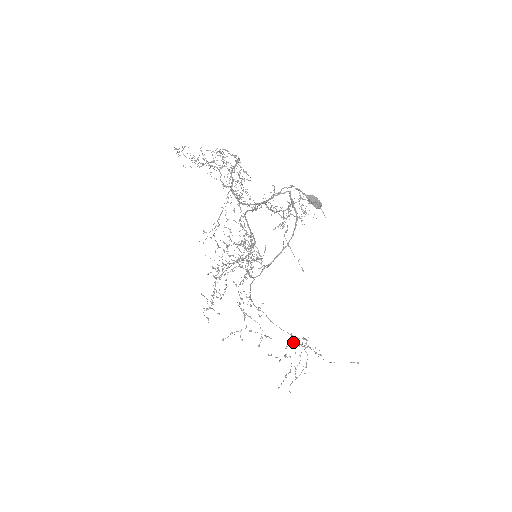
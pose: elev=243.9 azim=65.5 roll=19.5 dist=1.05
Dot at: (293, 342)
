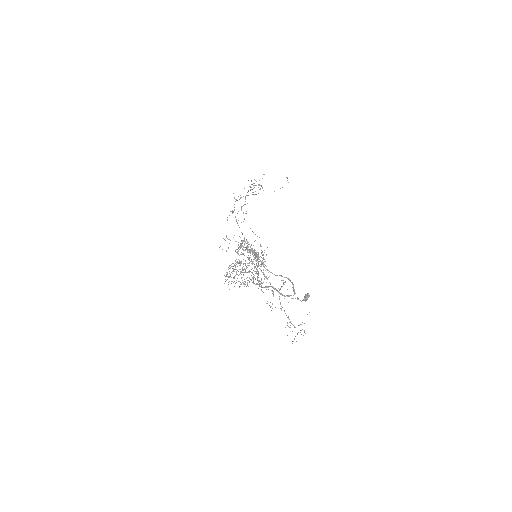
Dot at: (250, 189)
